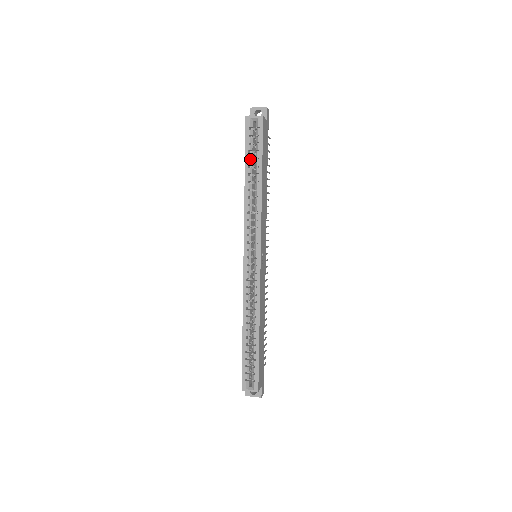
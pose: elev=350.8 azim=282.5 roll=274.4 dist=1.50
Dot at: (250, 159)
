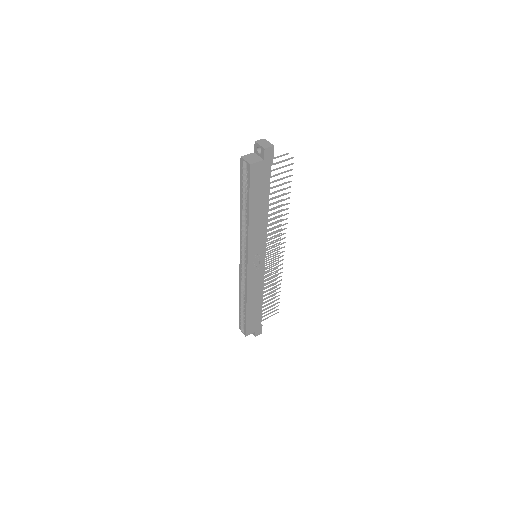
Dot at: (245, 191)
